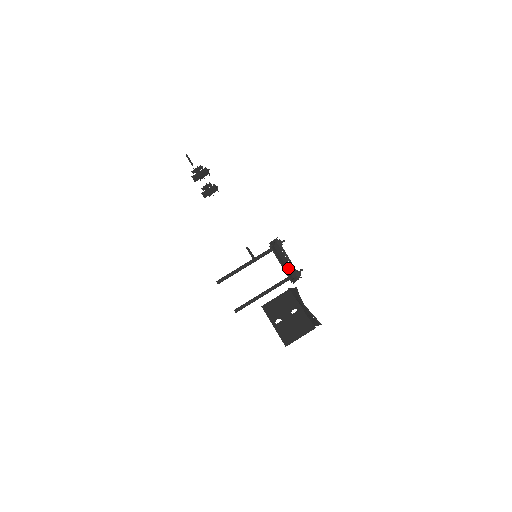
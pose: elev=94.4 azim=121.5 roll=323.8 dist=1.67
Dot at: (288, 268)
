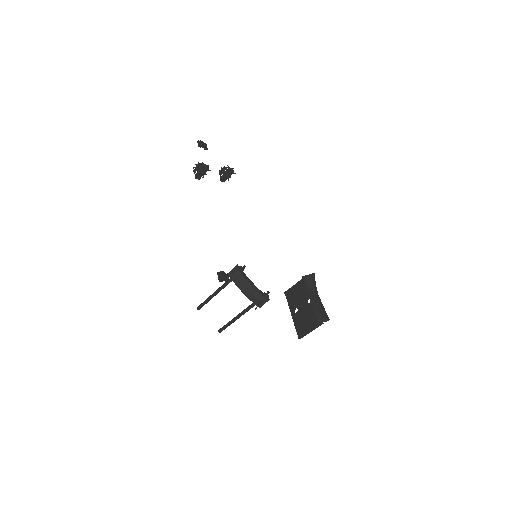
Dot at: (253, 293)
